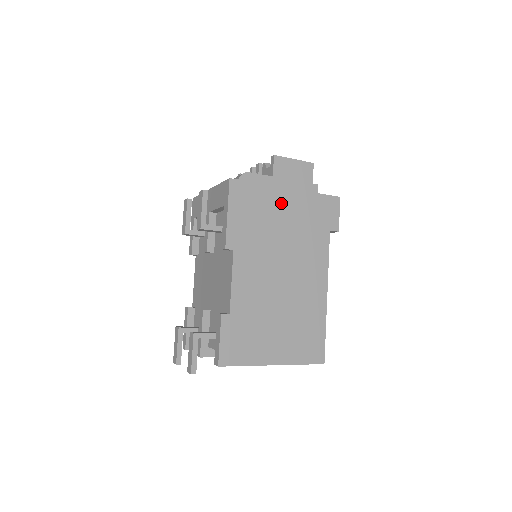
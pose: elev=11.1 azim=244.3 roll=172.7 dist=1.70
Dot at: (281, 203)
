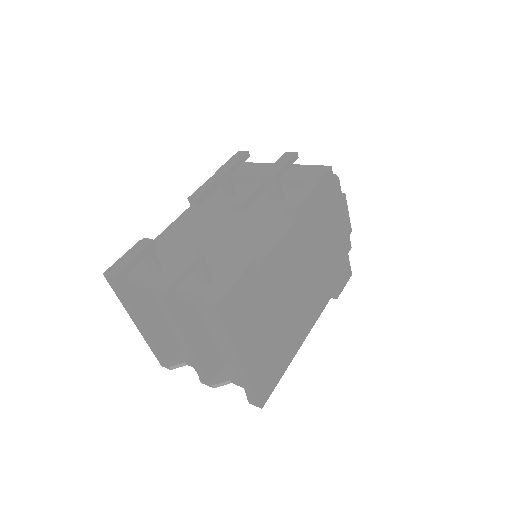
Dot at: (334, 229)
